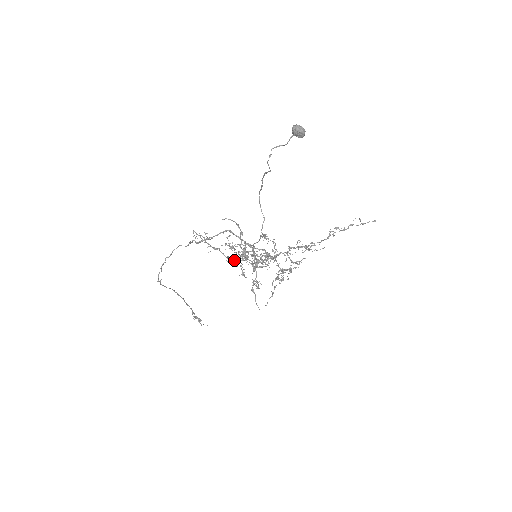
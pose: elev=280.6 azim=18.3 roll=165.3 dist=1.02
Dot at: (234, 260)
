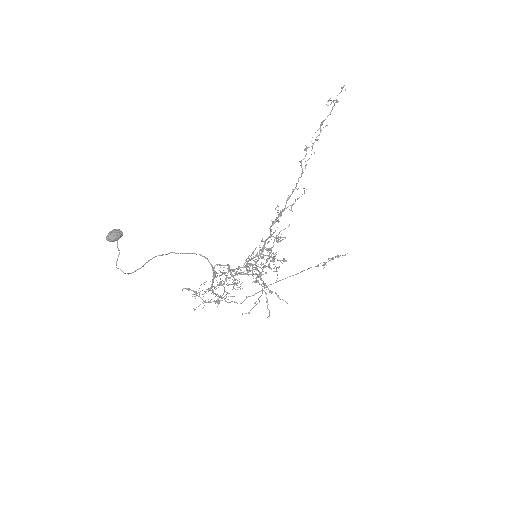
Dot at: occluded
